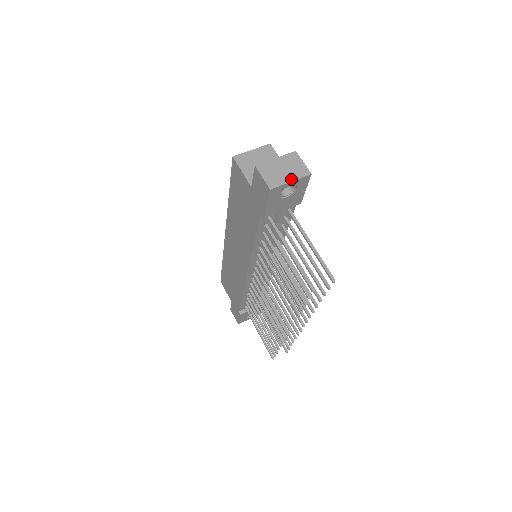
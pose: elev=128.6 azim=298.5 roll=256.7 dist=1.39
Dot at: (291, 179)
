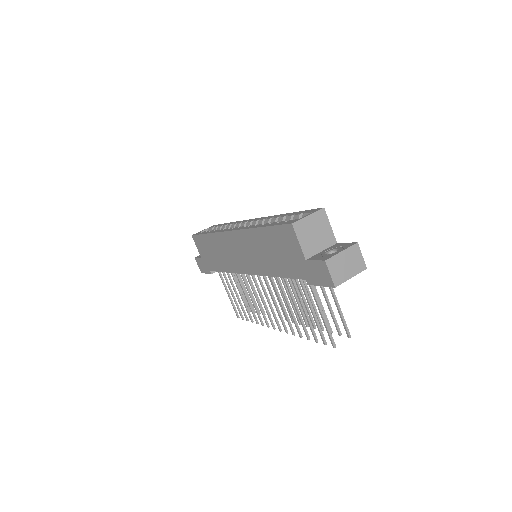
Dot at: (352, 275)
